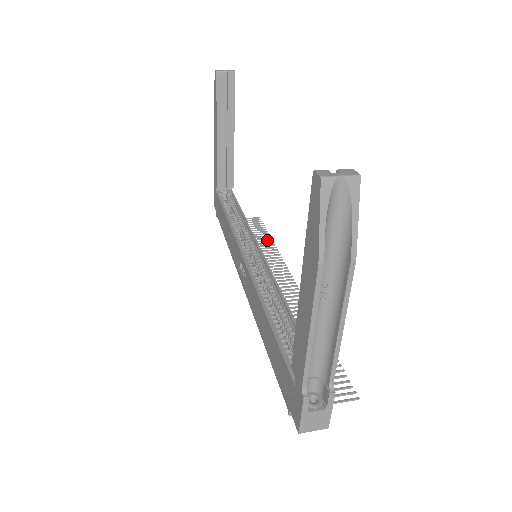
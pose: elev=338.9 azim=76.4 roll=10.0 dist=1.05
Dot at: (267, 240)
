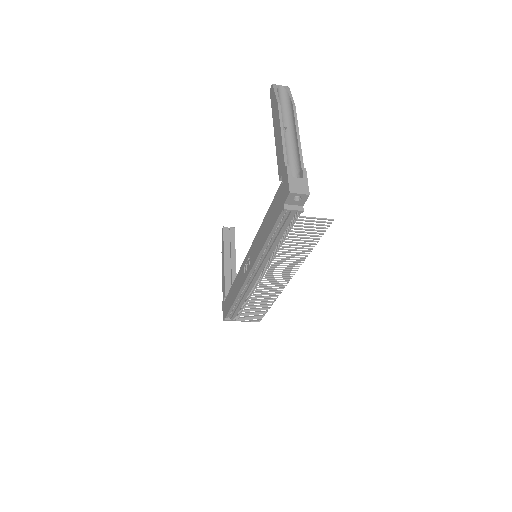
Dot at: (266, 306)
